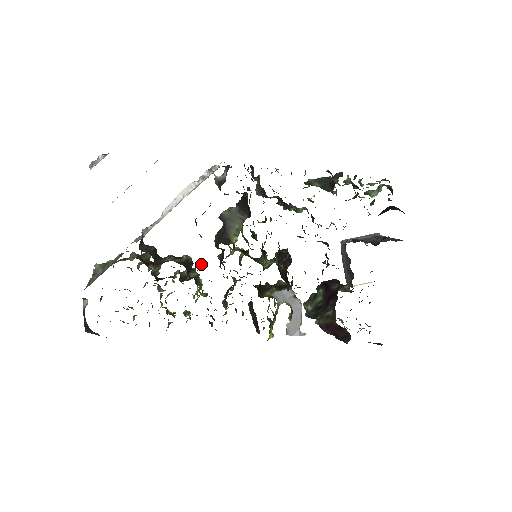
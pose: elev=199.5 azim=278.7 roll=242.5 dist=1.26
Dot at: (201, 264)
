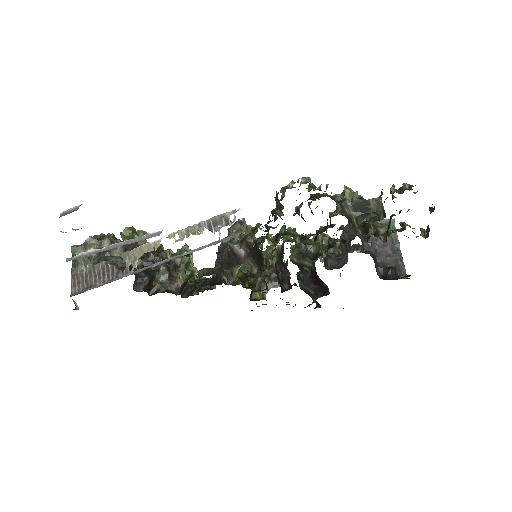
Dot at: (198, 292)
